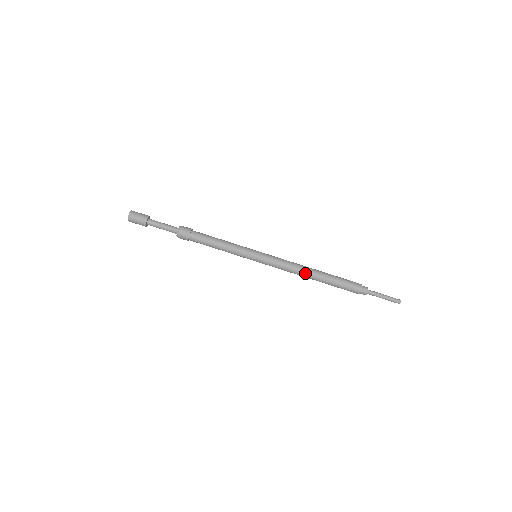
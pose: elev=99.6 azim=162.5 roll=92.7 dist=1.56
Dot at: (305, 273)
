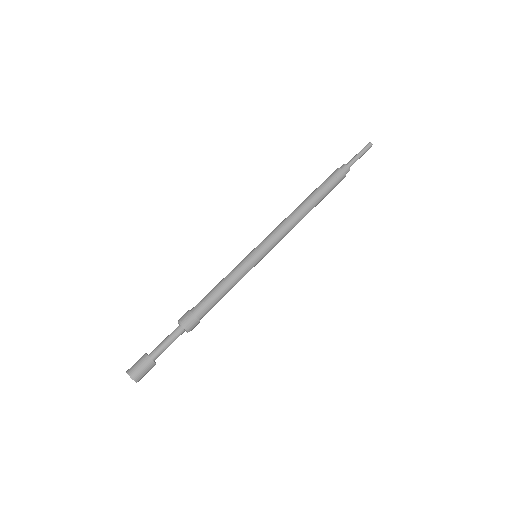
Dot at: (302, 216)
